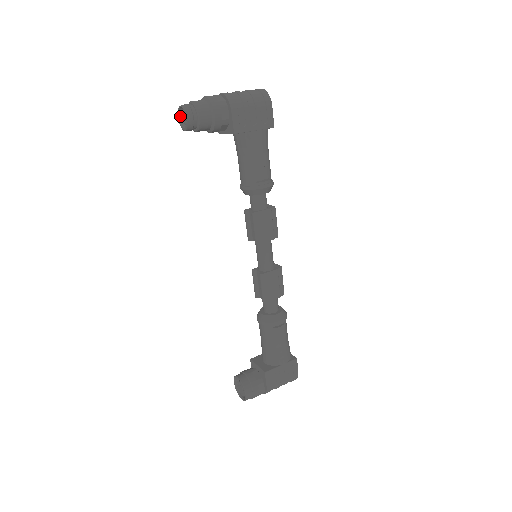
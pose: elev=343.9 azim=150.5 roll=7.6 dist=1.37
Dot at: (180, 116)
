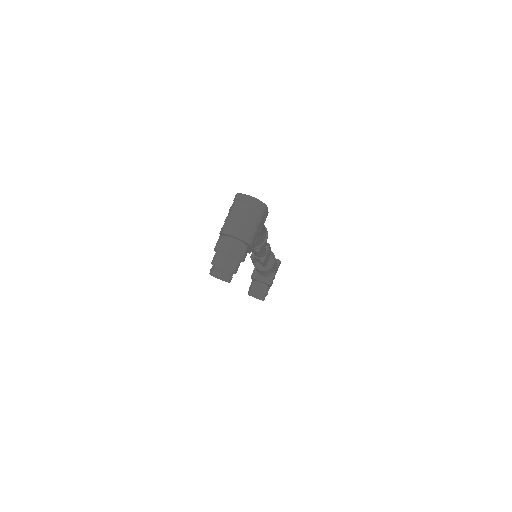
Dot at: (211, 273)
